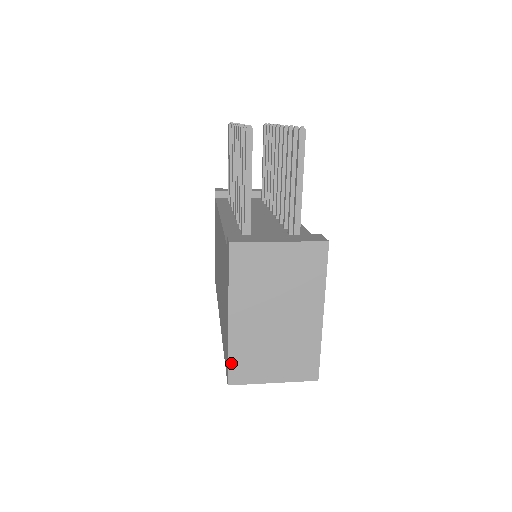
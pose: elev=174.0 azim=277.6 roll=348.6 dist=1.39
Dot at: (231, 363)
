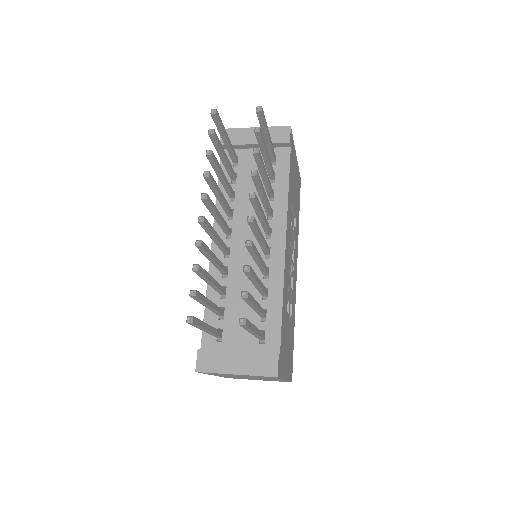
Dot at: (225, 377)
